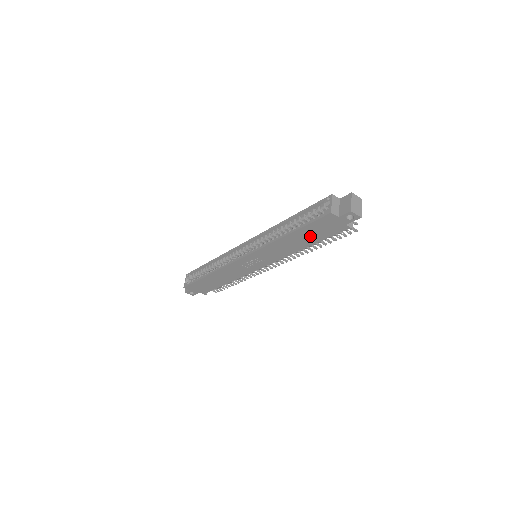
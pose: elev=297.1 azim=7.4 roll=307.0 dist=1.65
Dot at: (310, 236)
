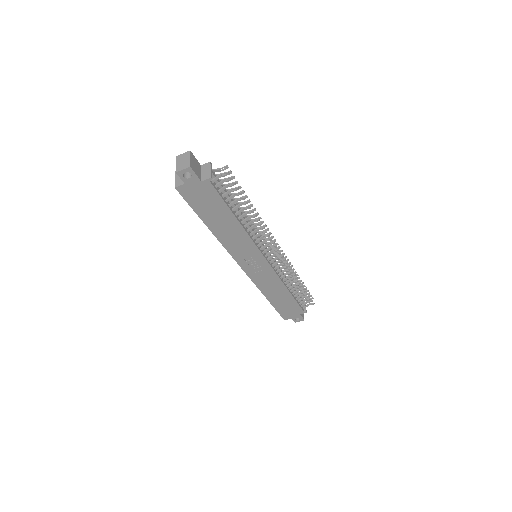
Dot at: (216, 212)
